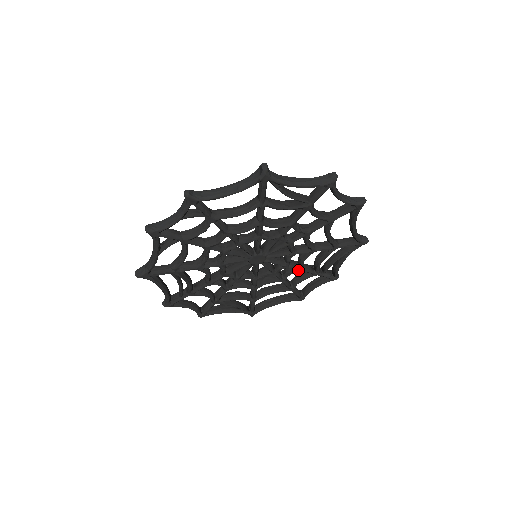
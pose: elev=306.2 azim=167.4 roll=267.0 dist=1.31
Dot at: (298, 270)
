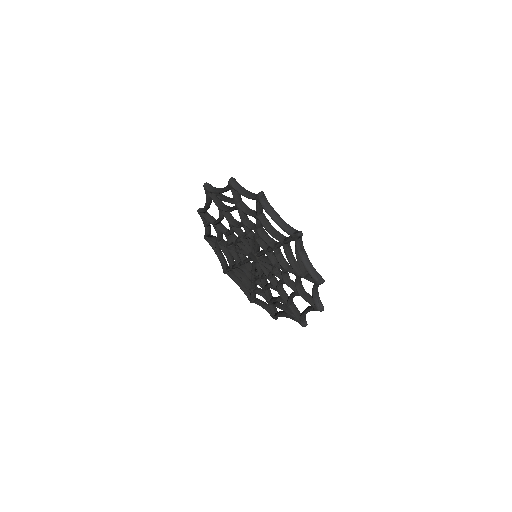
Dot at: (282, 270)
